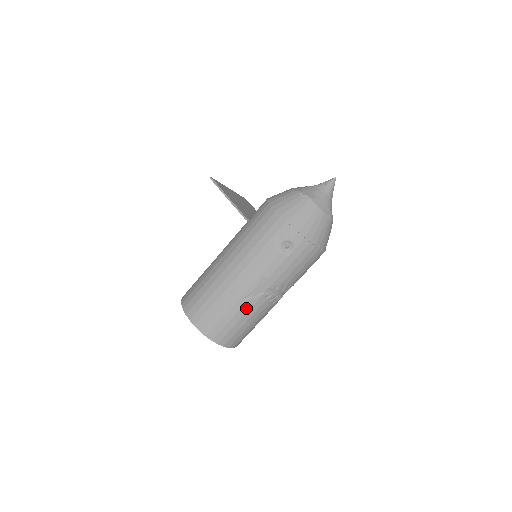
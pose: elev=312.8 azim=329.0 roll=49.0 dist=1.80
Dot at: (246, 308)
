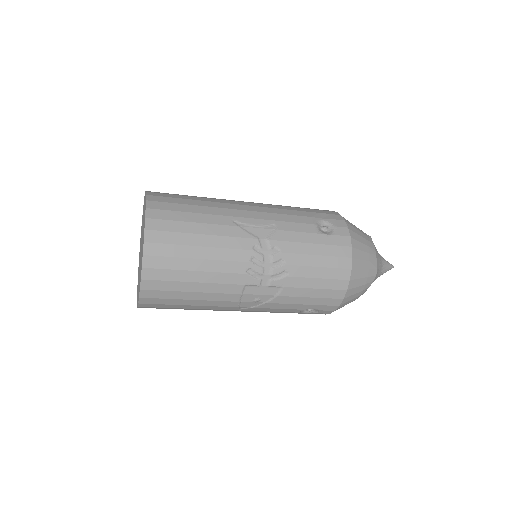
Dot at: (224, 231)
